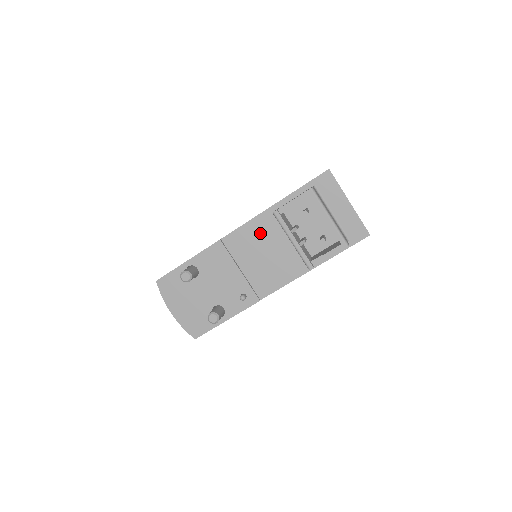
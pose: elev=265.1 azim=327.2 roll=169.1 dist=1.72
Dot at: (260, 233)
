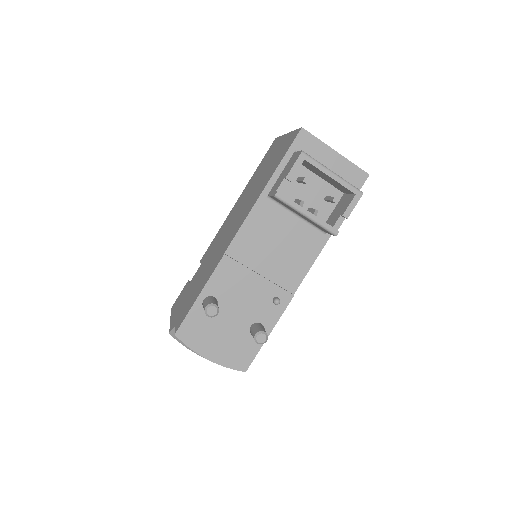
Dot at: (262, 226)
